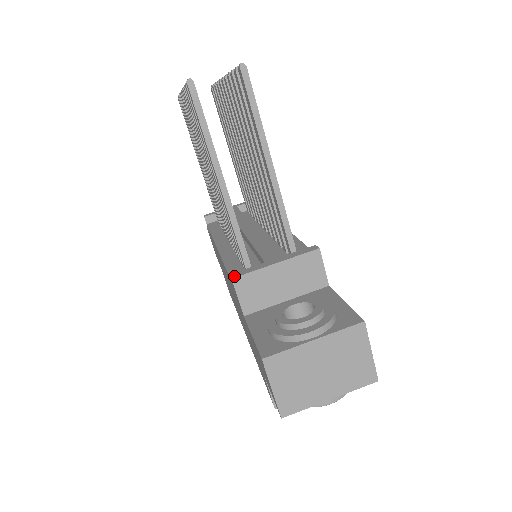
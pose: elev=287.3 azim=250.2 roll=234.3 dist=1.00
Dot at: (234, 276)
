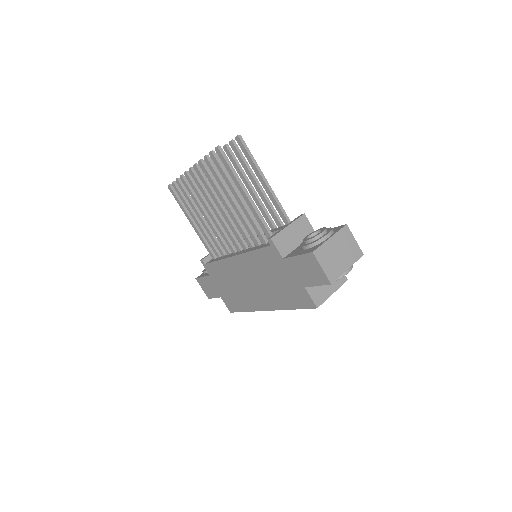
Dot at: (271, 237)
